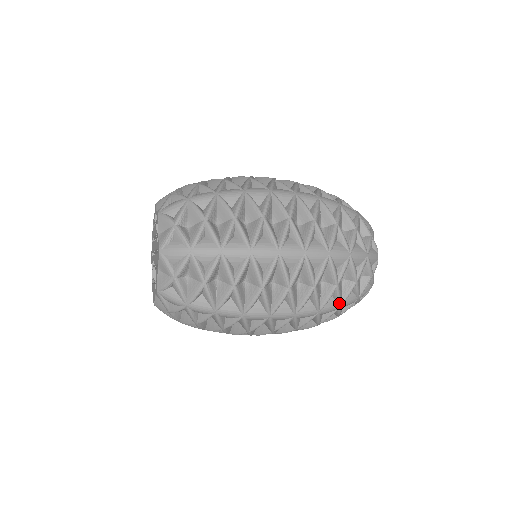
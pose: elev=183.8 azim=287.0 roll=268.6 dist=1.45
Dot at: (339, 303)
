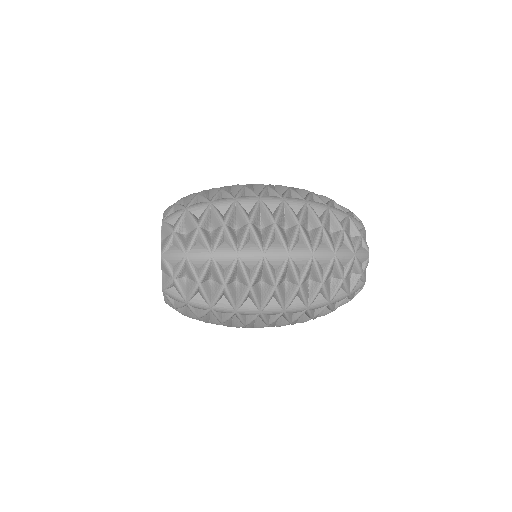
Dot at: occluded
